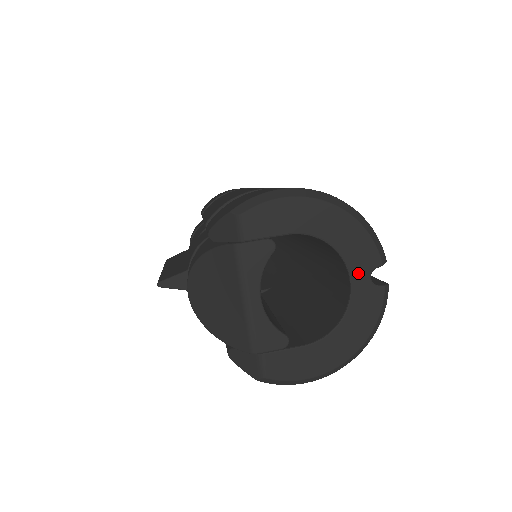
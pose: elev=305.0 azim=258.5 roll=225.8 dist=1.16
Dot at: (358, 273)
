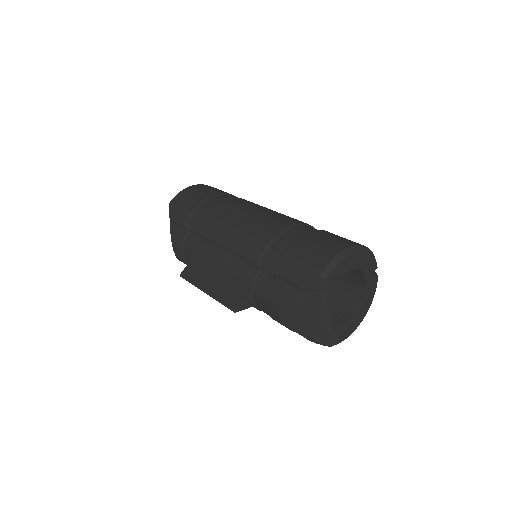
Dot at: (369, 277)
